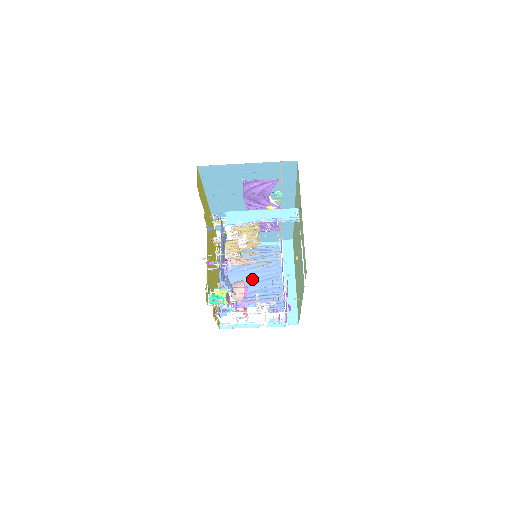
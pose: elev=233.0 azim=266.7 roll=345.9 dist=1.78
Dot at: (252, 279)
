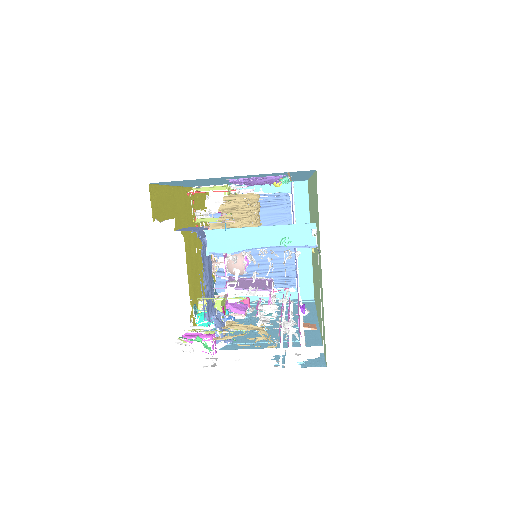
Dot at: occluded
